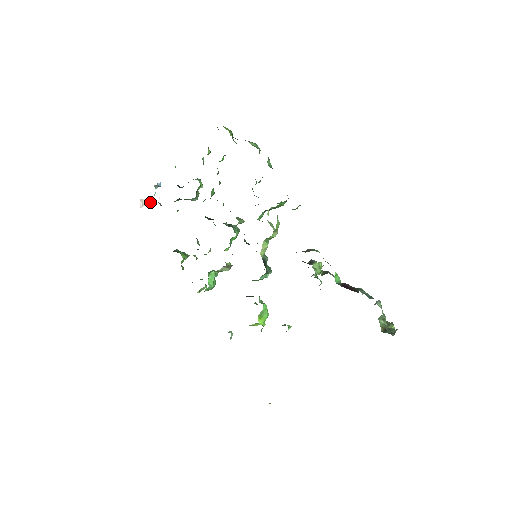
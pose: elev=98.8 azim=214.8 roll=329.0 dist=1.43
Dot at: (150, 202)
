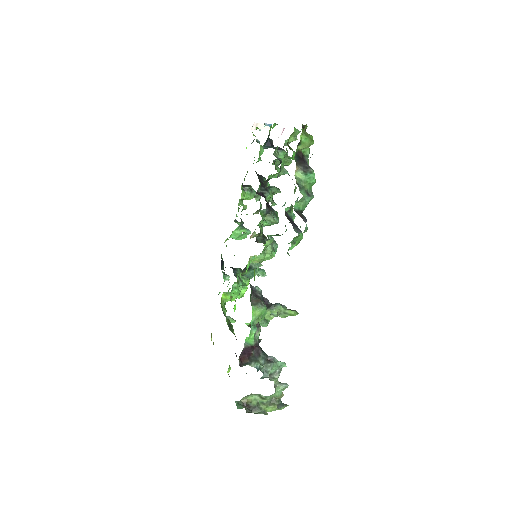
Dot at: occluded
